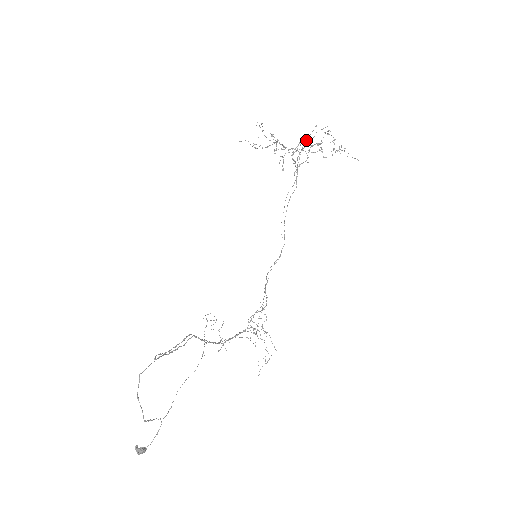
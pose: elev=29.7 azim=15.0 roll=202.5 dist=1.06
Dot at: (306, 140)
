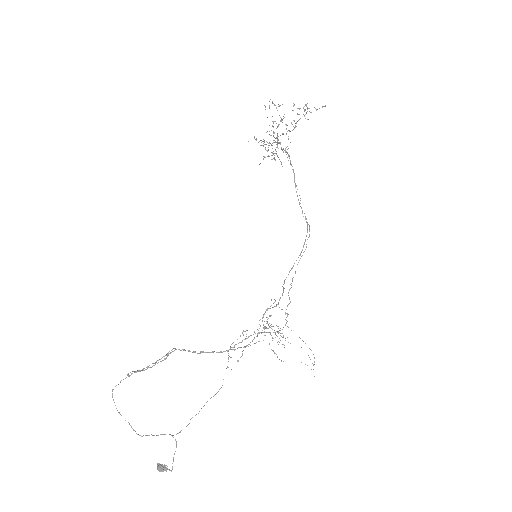
Dot at: occluded
